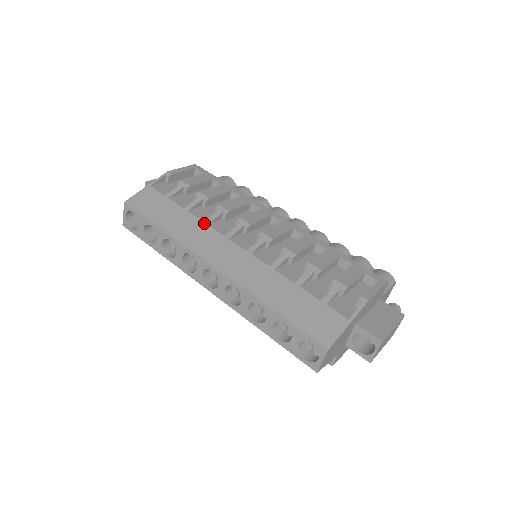
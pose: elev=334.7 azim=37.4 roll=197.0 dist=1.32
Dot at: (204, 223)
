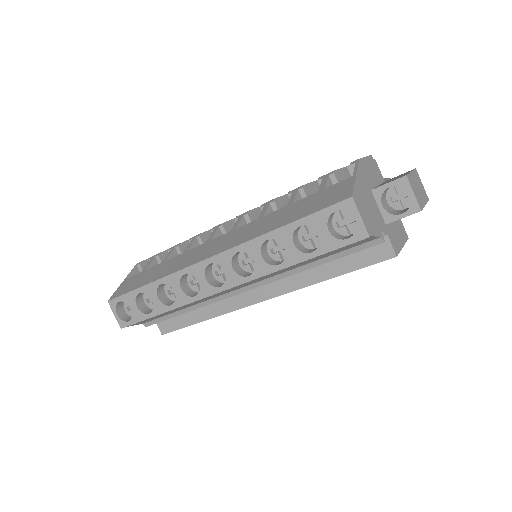
Dot at: (183, 253)
